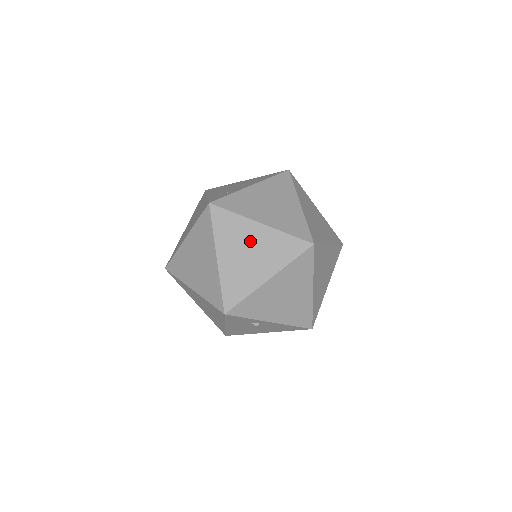
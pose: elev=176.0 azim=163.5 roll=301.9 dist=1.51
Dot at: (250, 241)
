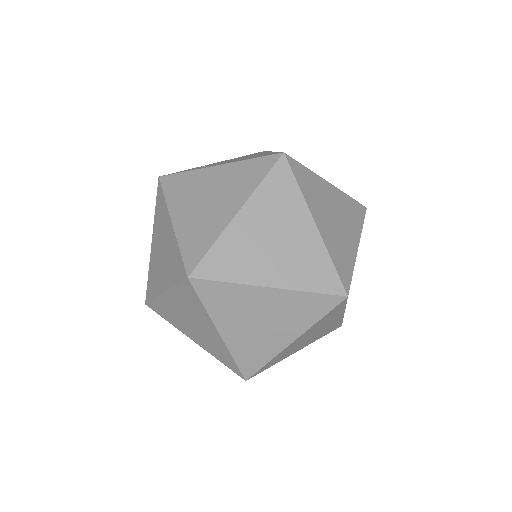
Dot at: (164, 238)
